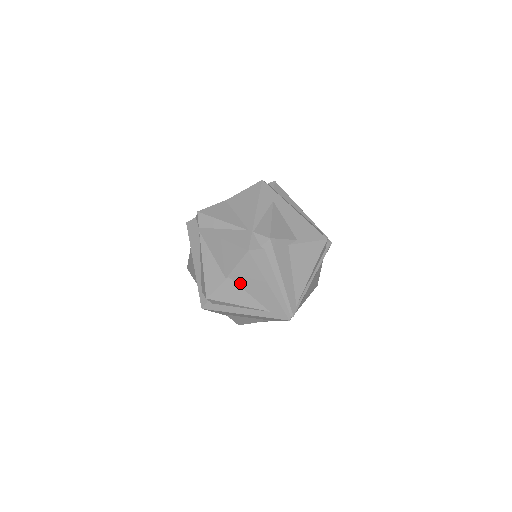
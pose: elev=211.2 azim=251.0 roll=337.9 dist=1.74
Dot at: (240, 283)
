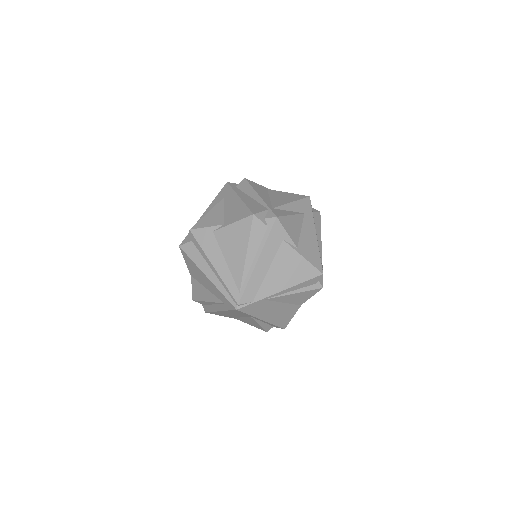
Dot at: (197, 279)
